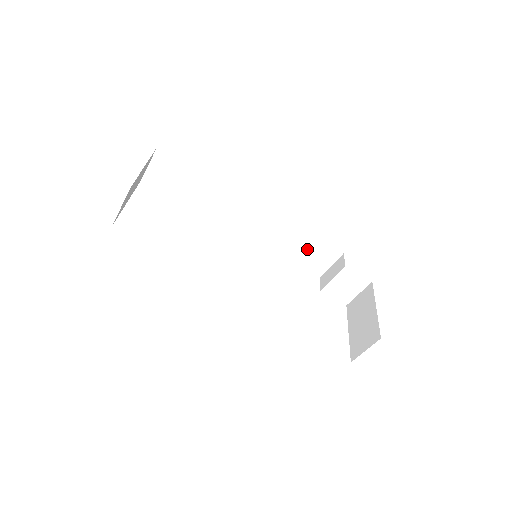
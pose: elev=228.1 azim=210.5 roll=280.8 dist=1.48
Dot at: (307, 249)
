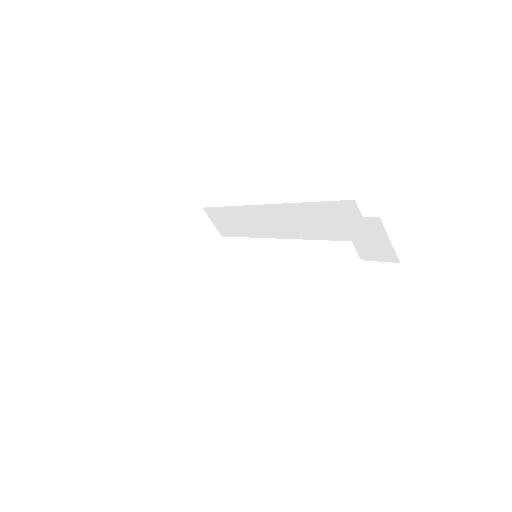
Dot at: (330, 219)
